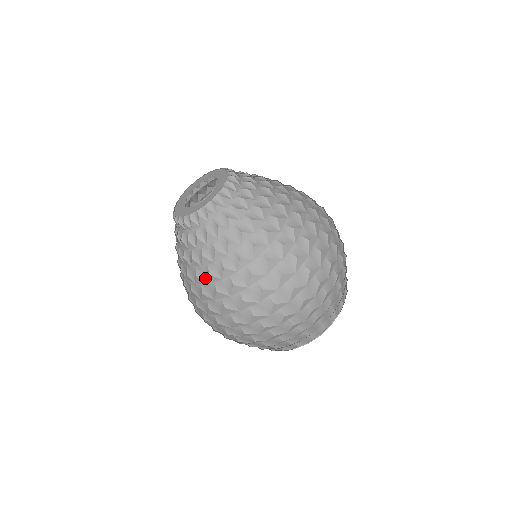
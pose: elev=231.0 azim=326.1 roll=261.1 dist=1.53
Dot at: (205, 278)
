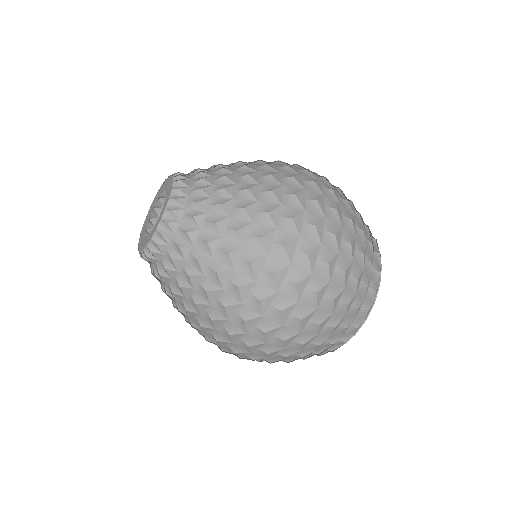
Dot at: occluded
